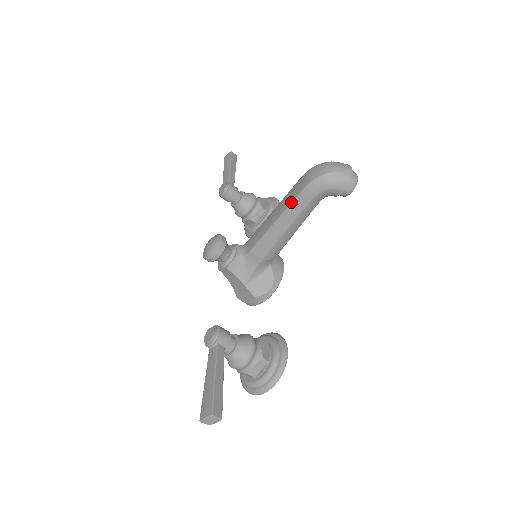
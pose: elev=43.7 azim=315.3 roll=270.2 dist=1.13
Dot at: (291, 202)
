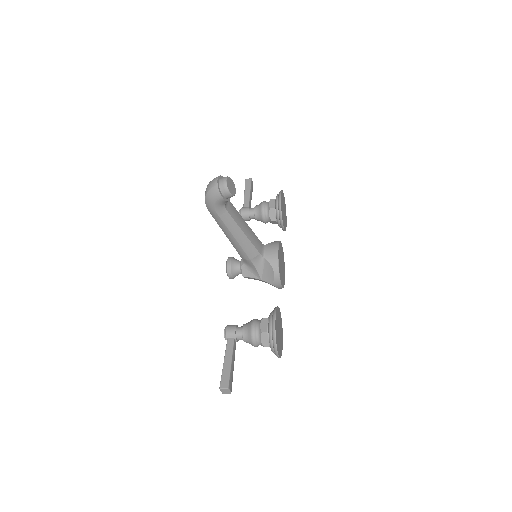
Dot at: occluded
